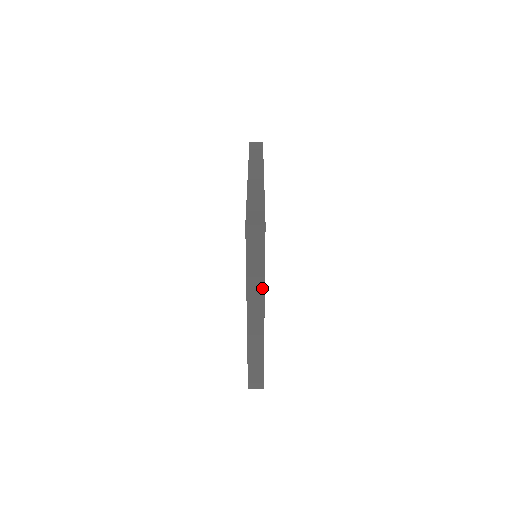
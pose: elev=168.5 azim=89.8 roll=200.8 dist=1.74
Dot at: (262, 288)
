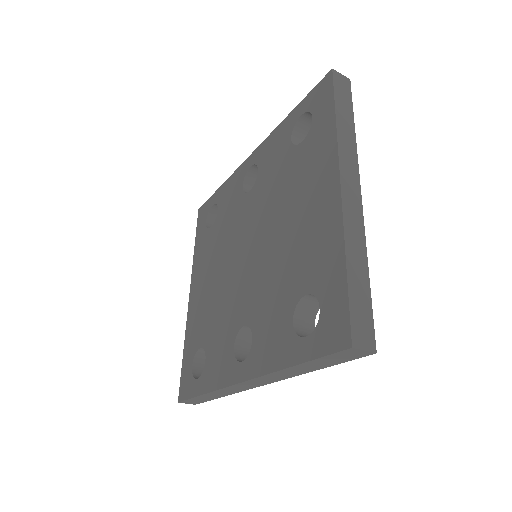
Dot at: (354, 149)
